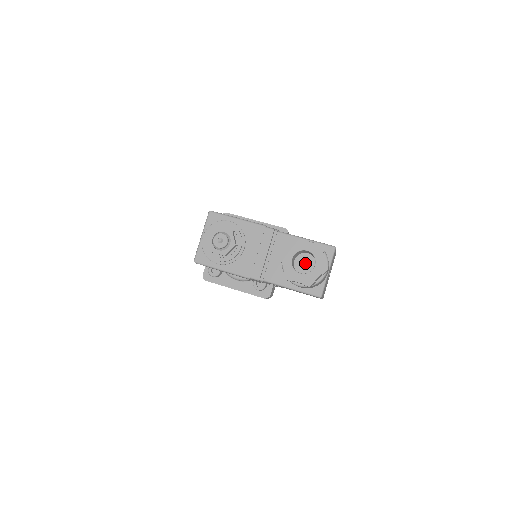
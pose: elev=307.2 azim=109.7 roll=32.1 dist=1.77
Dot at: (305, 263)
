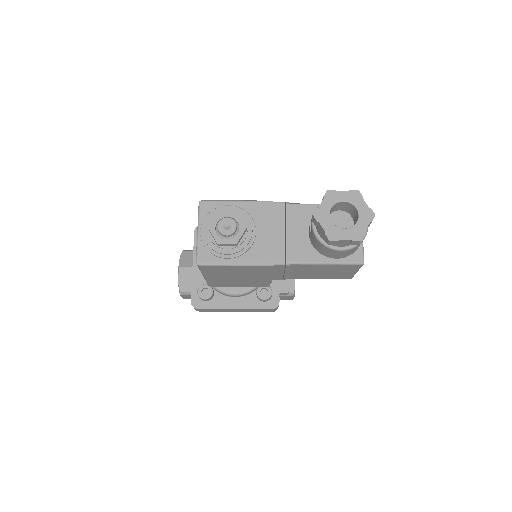
Dot at: (340, 222)
